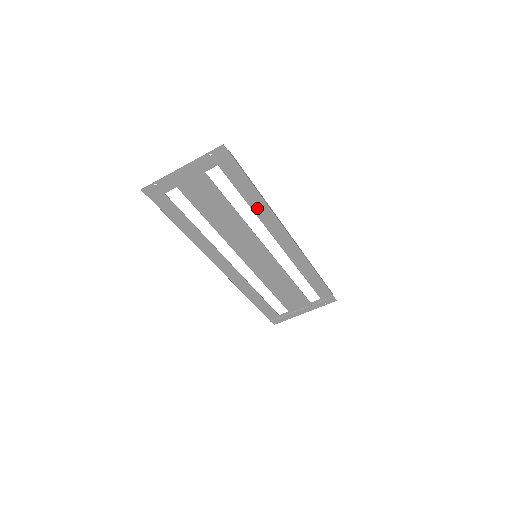
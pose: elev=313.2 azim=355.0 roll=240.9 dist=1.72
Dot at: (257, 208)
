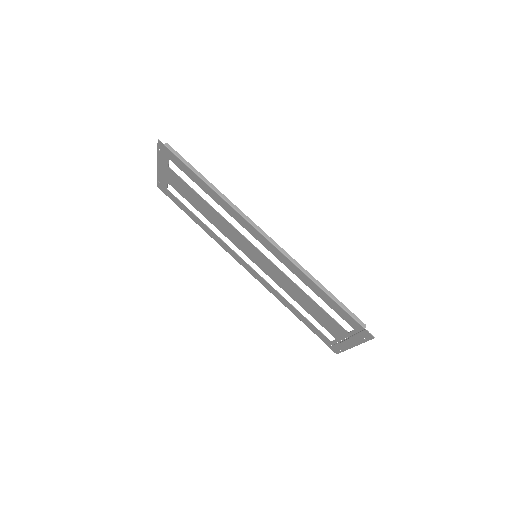
Dot at: (217, 200)
